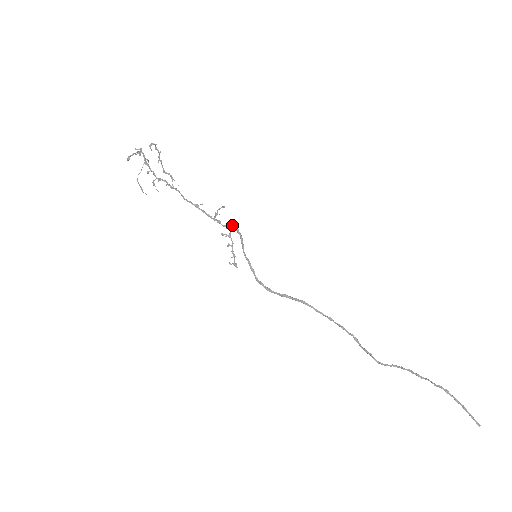
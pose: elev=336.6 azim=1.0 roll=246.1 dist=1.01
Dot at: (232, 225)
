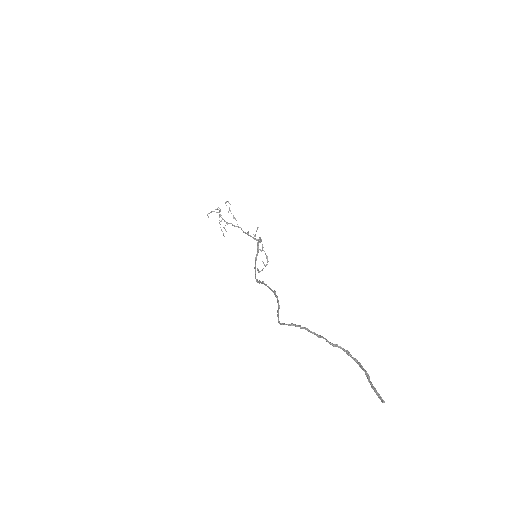
Dot at: (260, 239)
